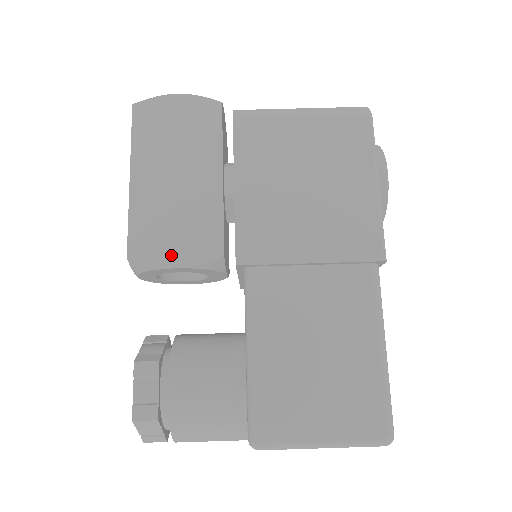
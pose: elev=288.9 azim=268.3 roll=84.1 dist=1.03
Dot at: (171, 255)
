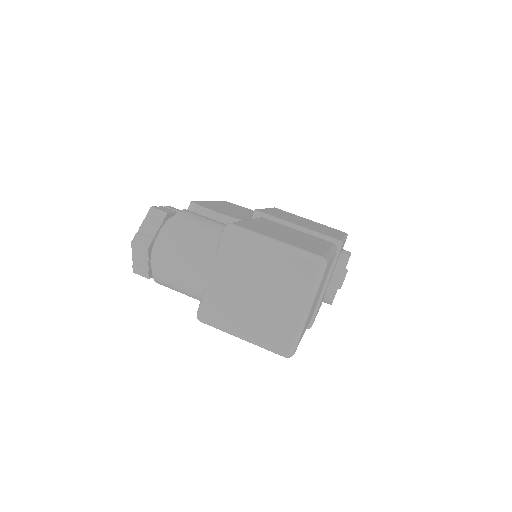
Dot at: (216, 210)
